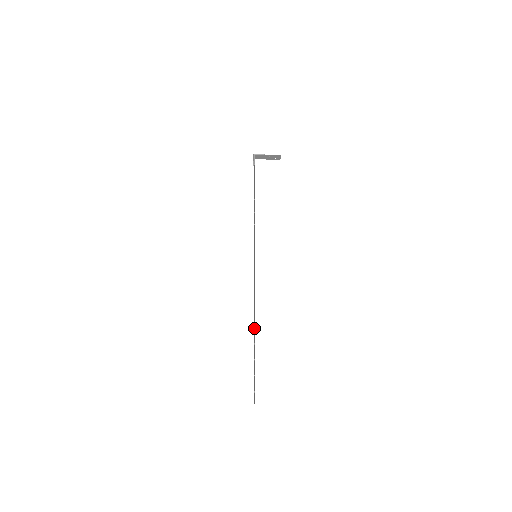
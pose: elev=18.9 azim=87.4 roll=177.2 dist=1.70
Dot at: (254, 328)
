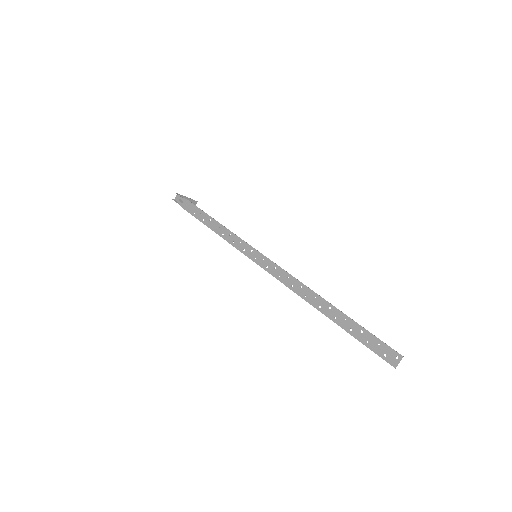
Dot at: (318, 307)
